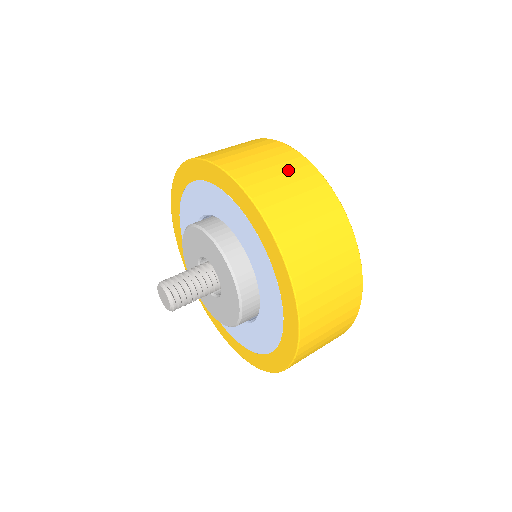
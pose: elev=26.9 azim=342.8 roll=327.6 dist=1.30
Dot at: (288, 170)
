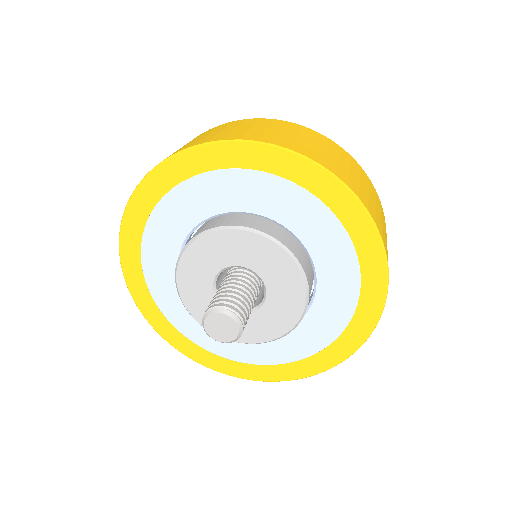
Dot at: occluded
